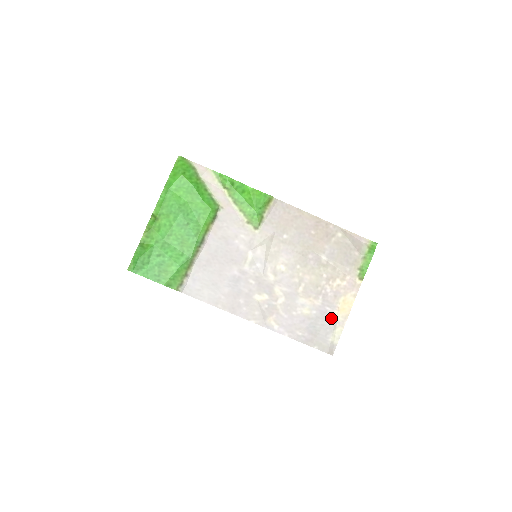
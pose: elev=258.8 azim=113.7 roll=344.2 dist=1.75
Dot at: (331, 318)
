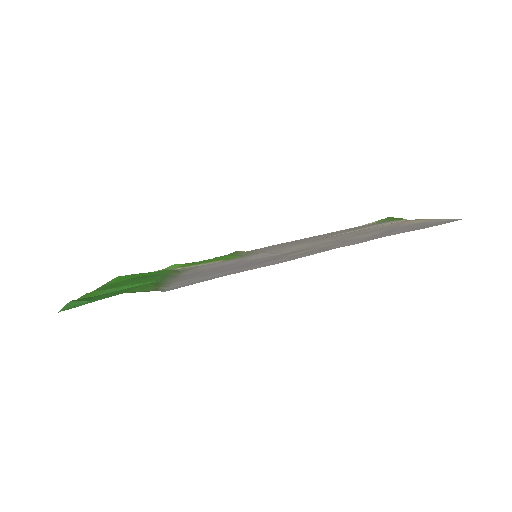
Dot at: (414, 224)
